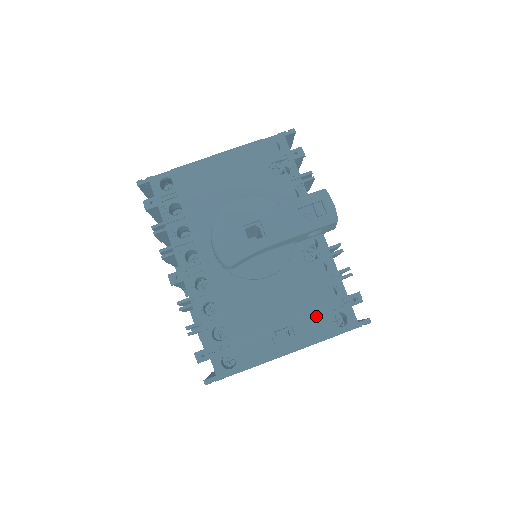
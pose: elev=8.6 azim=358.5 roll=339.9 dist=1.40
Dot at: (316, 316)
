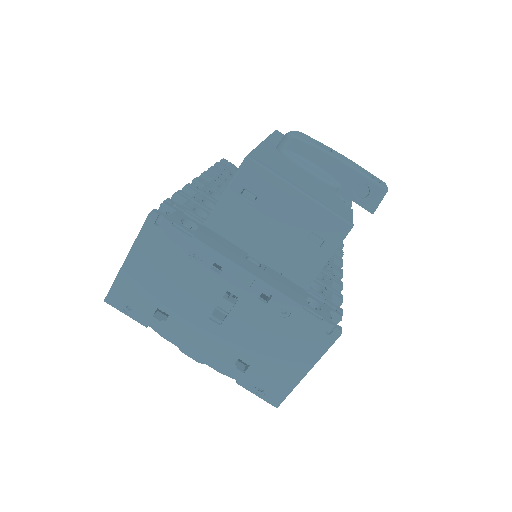
Dot at: (293, 283)
